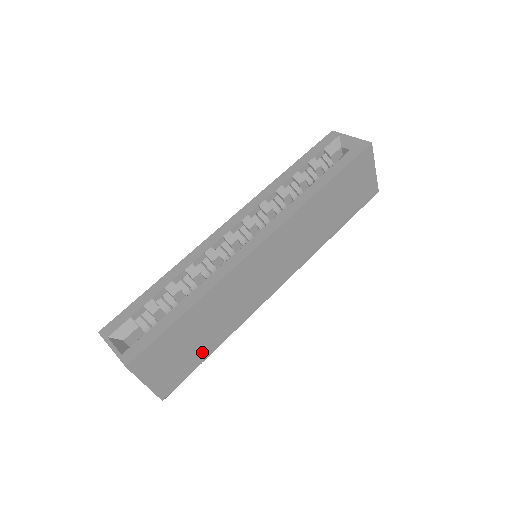
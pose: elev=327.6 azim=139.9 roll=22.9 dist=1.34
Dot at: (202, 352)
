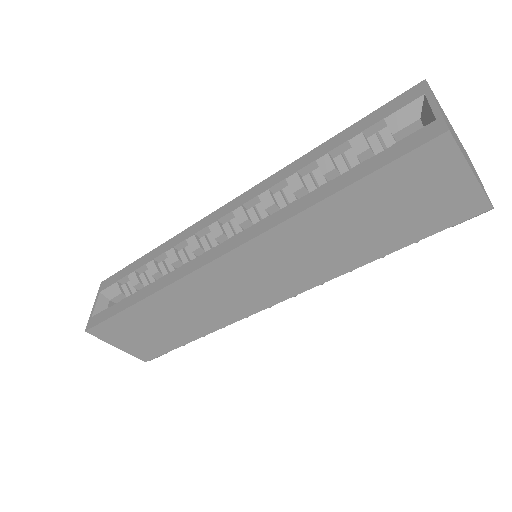
Dot at: (177, 338)
